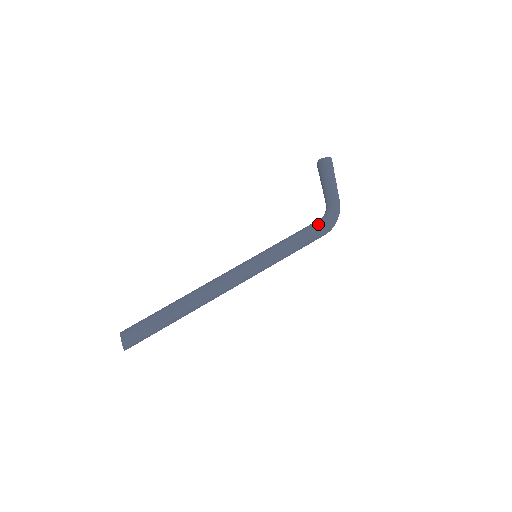
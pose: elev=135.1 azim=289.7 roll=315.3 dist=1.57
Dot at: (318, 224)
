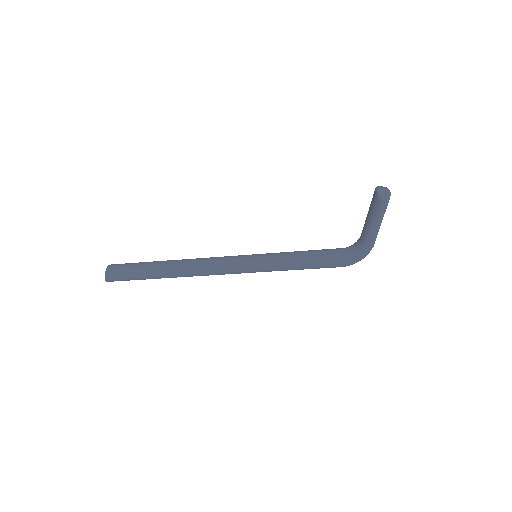
Dot at: (336, 257)
